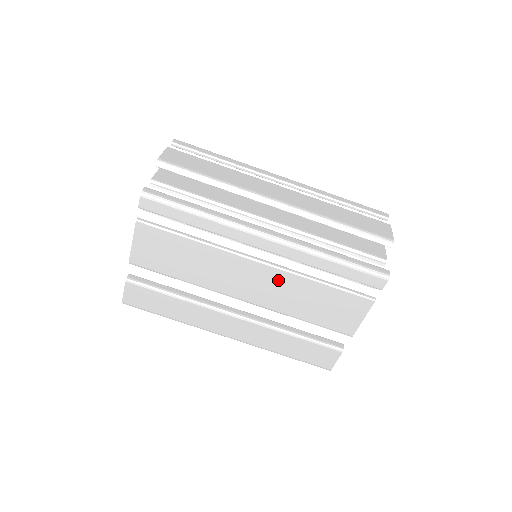
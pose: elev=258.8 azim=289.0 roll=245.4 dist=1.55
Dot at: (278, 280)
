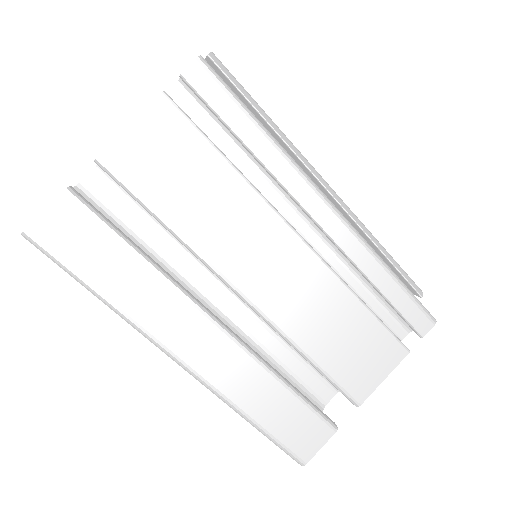
Dot at: (312, 279)
